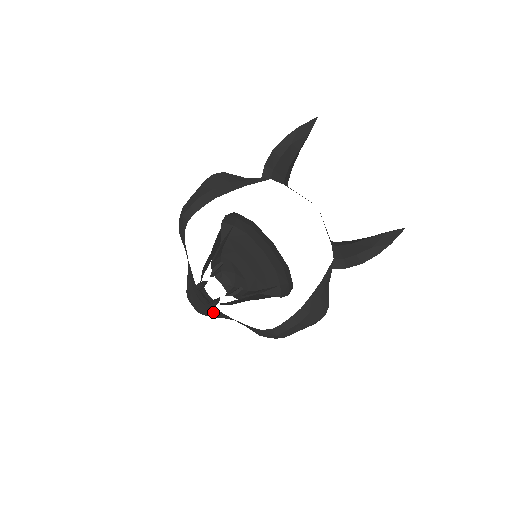
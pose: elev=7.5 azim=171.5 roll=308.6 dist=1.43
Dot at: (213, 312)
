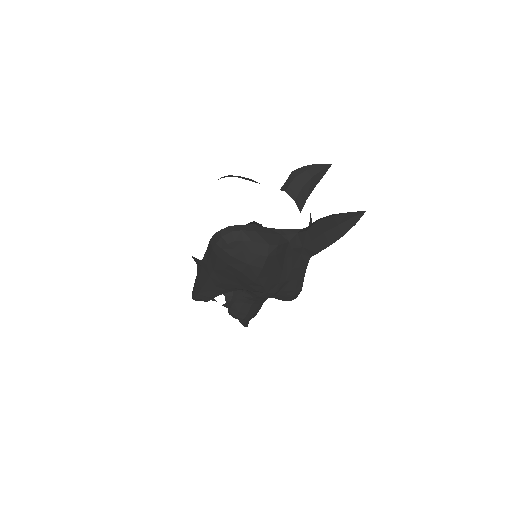
Dot at: (201, 283)
